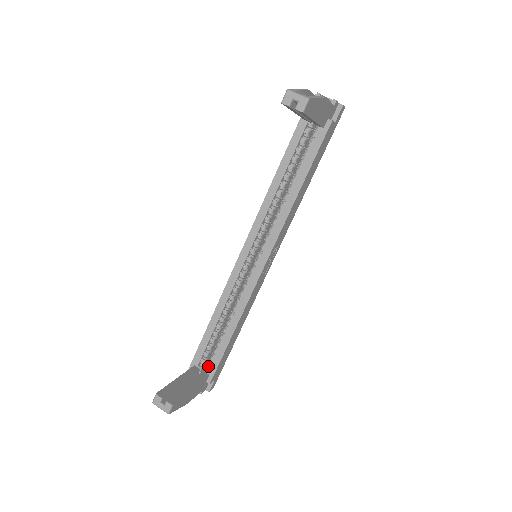
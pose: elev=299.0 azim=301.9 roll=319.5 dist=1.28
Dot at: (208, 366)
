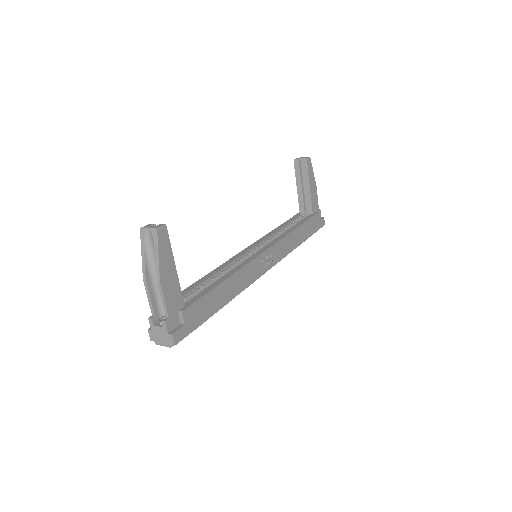
Dot at: (185, 303)
